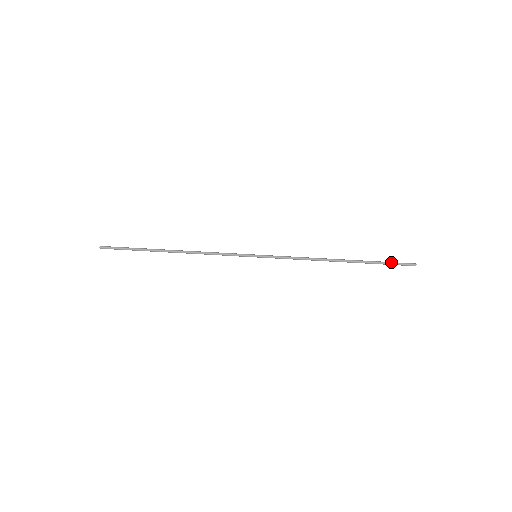
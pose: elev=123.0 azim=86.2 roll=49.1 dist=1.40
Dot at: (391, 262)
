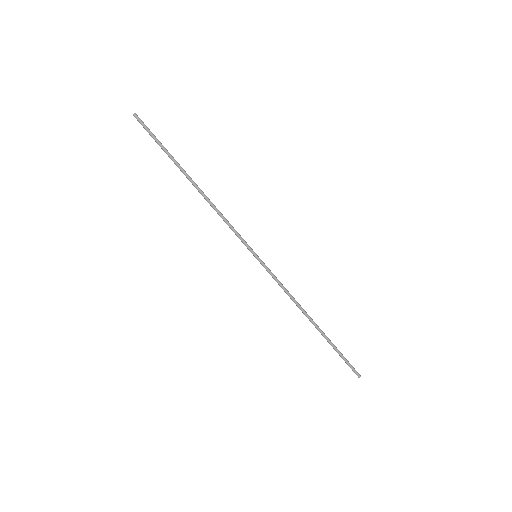
Dot at: (345, 360)
